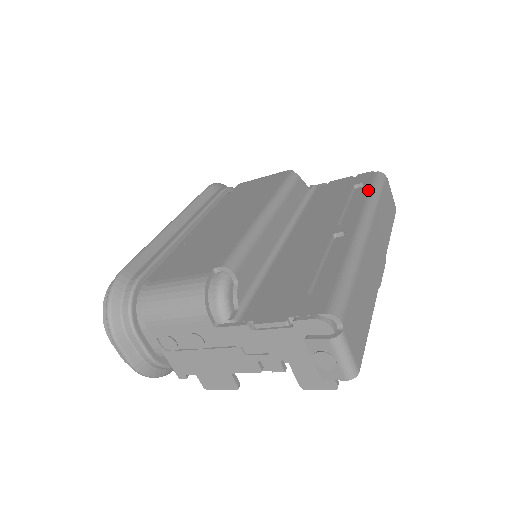
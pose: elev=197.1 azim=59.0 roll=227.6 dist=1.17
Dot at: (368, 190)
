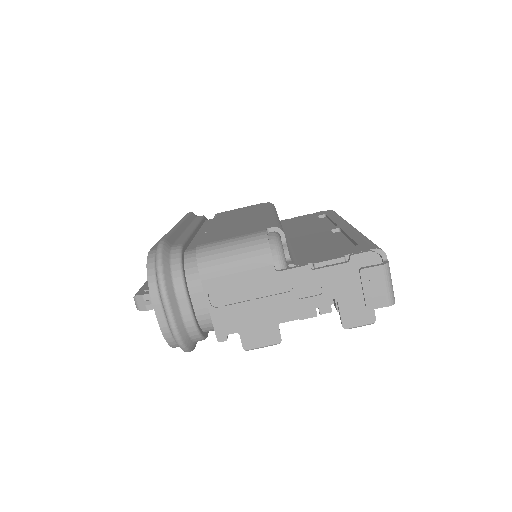
Dot at: (334, 215)
